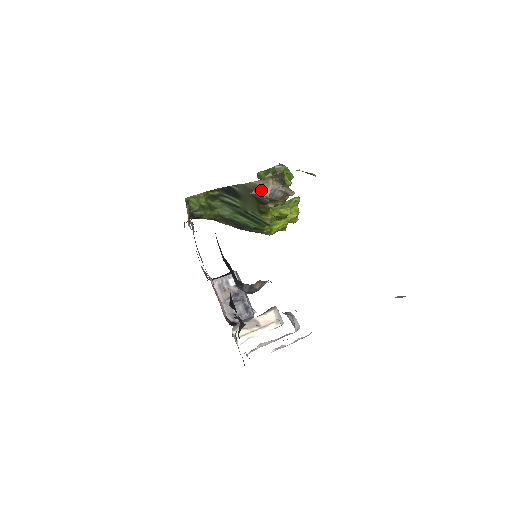
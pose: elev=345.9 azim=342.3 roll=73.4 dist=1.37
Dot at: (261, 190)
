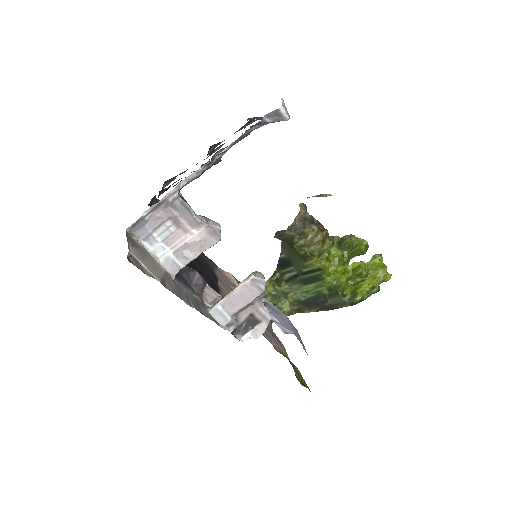
Dot at: occluded
